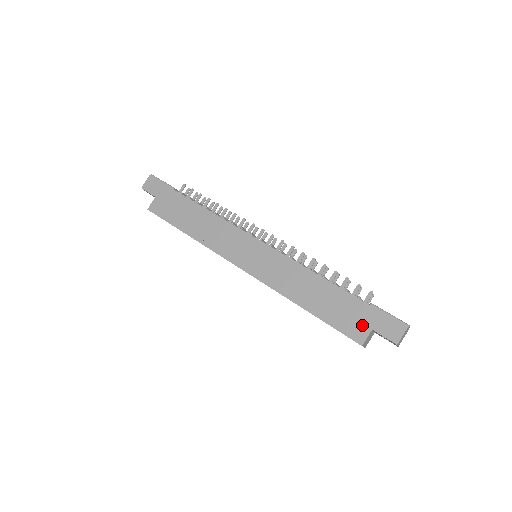
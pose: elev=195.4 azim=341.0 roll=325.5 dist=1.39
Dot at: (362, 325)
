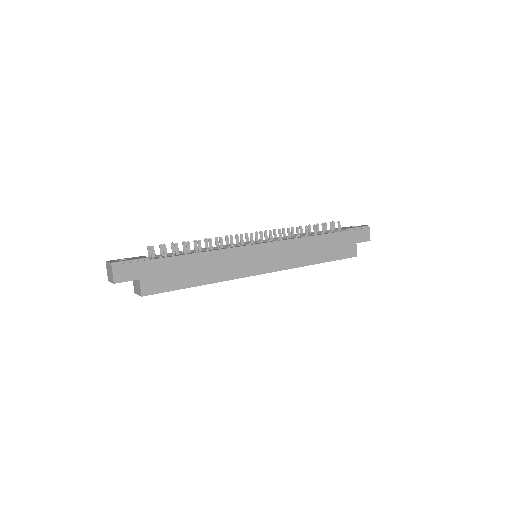
Dot at: (351, 245)
